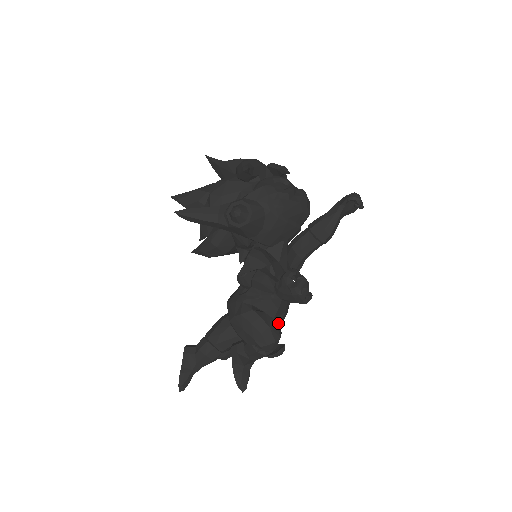
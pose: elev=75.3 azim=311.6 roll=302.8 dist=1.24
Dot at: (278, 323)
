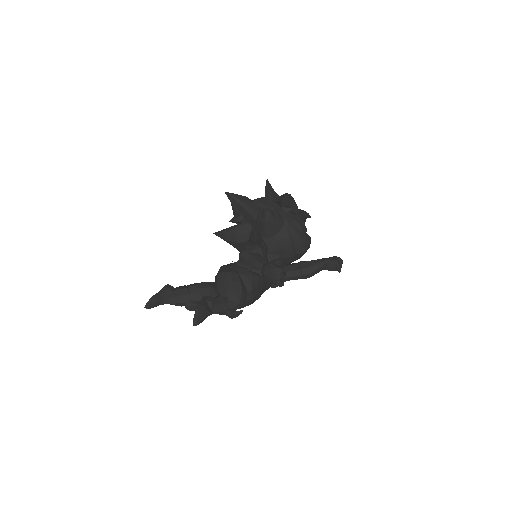
Dot at: (245, 301)
